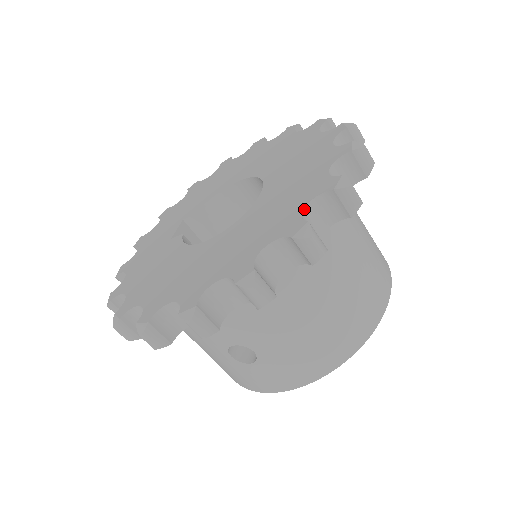
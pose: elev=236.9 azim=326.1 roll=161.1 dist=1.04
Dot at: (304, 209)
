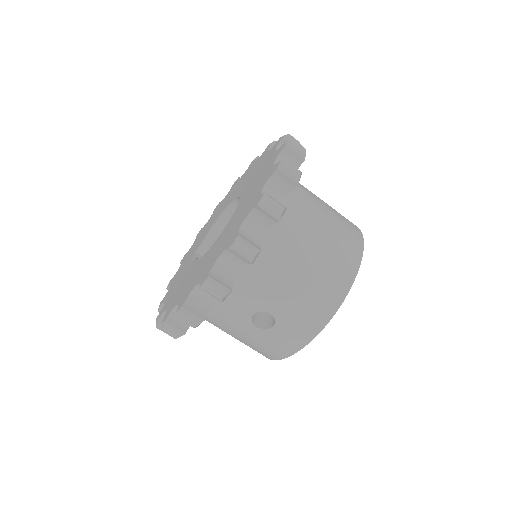
Dot at: (262, 190)
